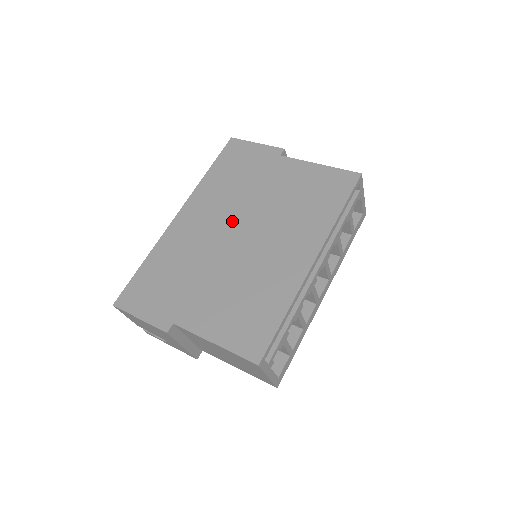
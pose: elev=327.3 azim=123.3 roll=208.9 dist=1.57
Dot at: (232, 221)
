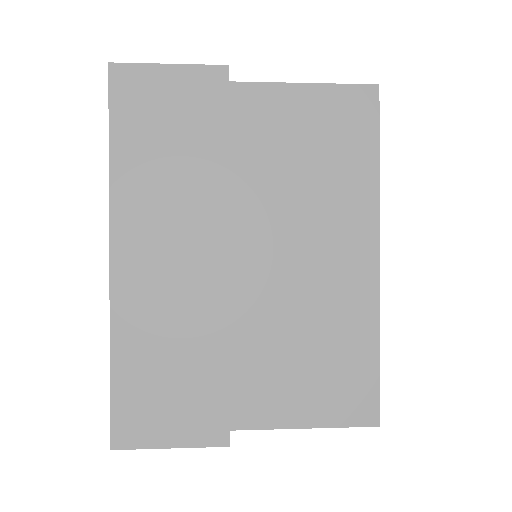
Dot at: (219, 237)
